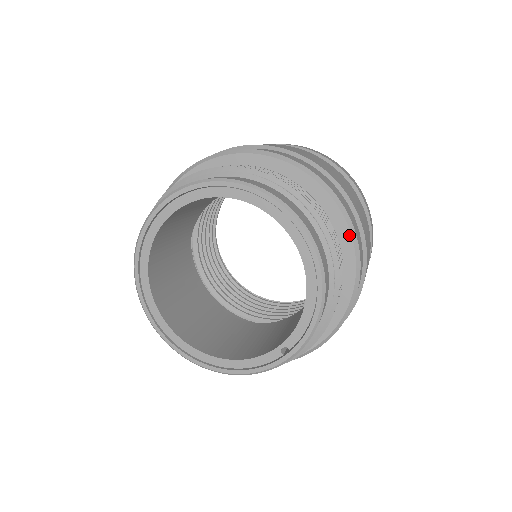
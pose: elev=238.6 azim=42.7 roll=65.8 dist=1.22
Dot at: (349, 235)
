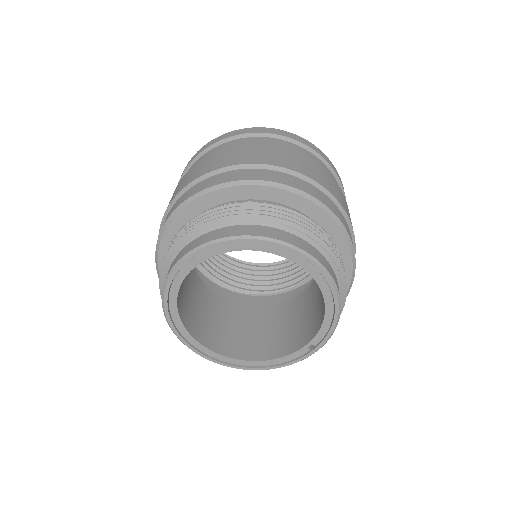
Dot at: (344, 238)
